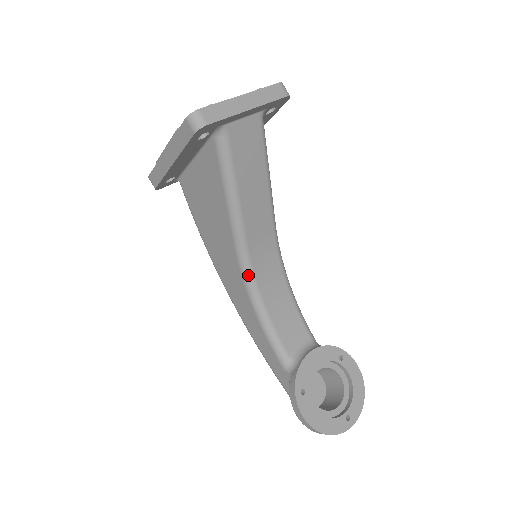
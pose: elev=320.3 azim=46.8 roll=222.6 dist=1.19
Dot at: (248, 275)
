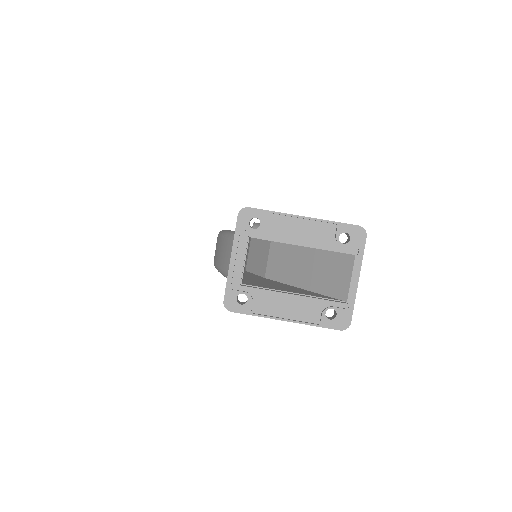
Dot at: occluded
